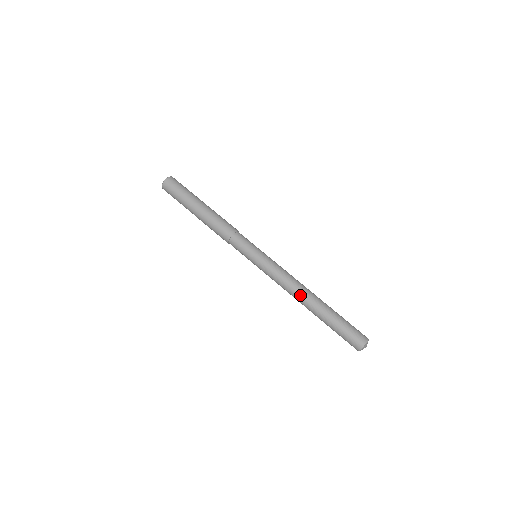
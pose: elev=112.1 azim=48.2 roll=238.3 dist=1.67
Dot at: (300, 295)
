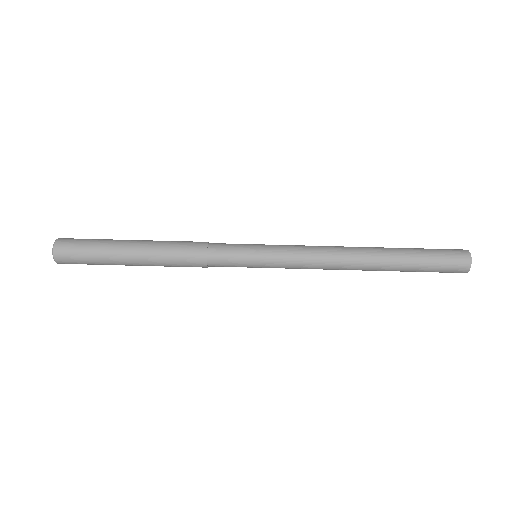
Dot at: (351, 250)
